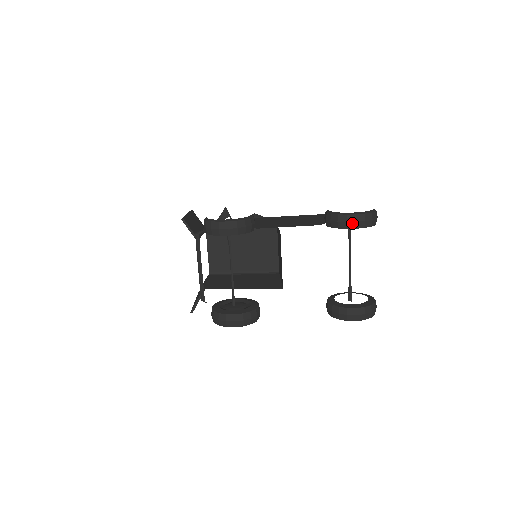
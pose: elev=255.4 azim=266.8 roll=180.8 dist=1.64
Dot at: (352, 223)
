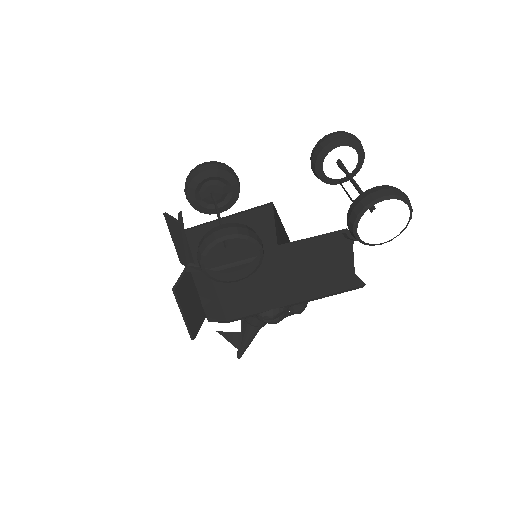
Dot at: (334, 136)
